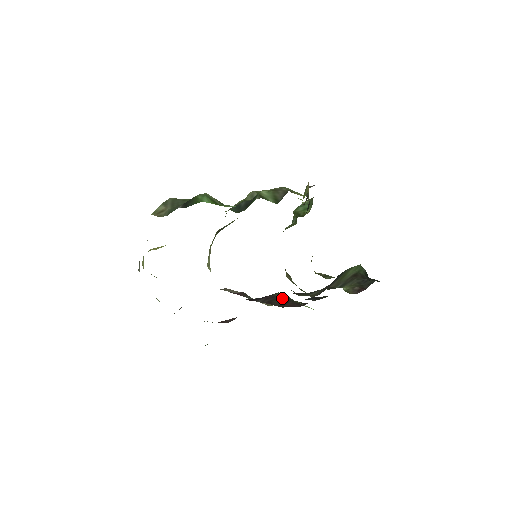
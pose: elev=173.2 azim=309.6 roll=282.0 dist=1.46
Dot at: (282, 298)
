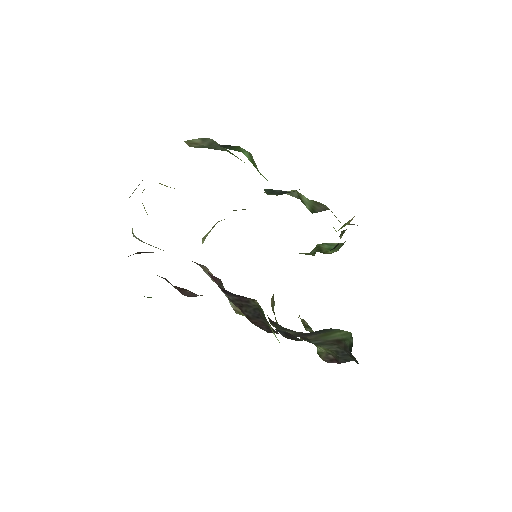
Dot at: (256, 309)
